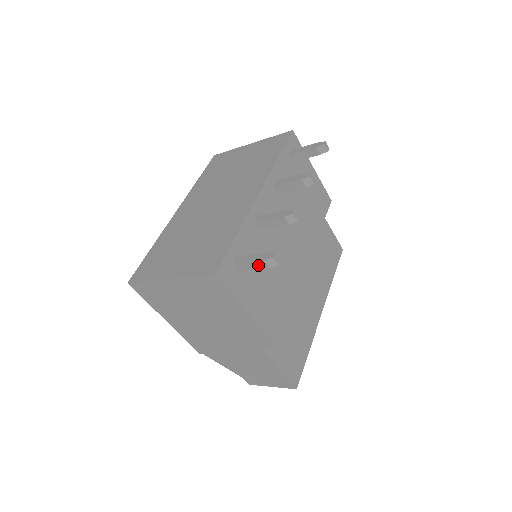
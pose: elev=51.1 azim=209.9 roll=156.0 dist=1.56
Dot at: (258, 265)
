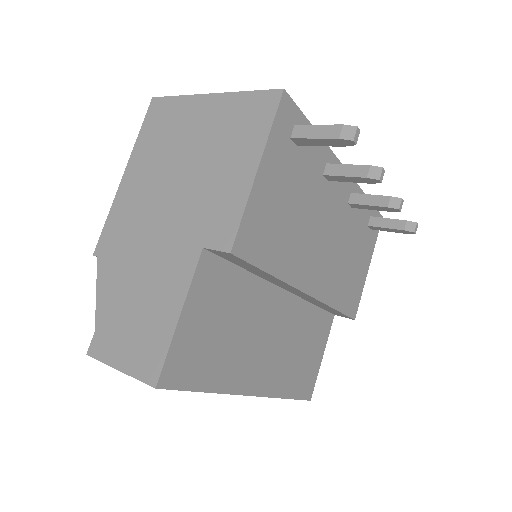
Dot at: (327, 132)
